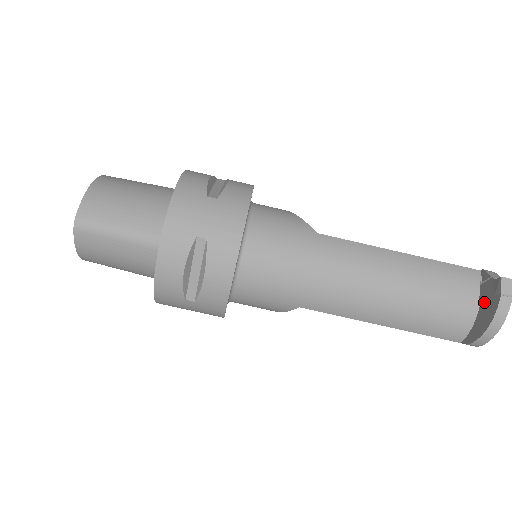
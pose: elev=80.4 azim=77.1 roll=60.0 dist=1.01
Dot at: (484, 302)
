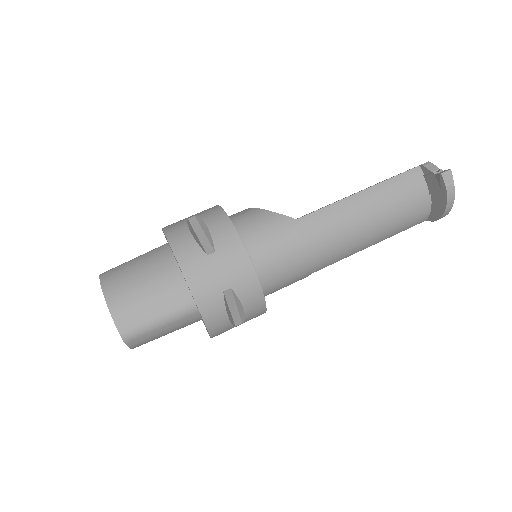
Dot at: (433, 191)
